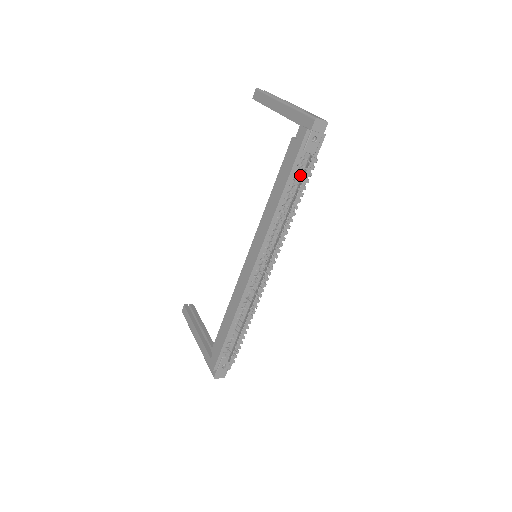
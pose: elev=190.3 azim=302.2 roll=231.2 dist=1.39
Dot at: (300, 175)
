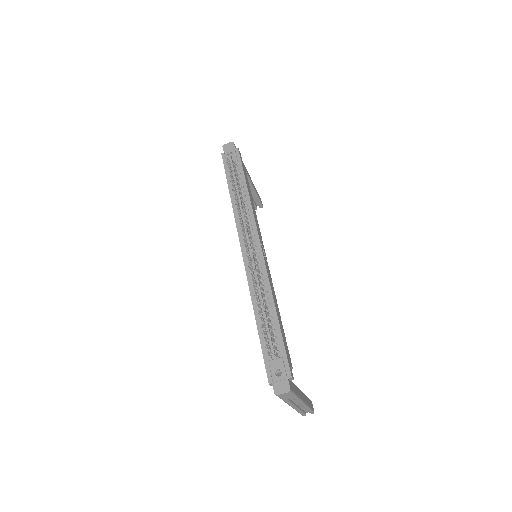
Dot at: occluded
